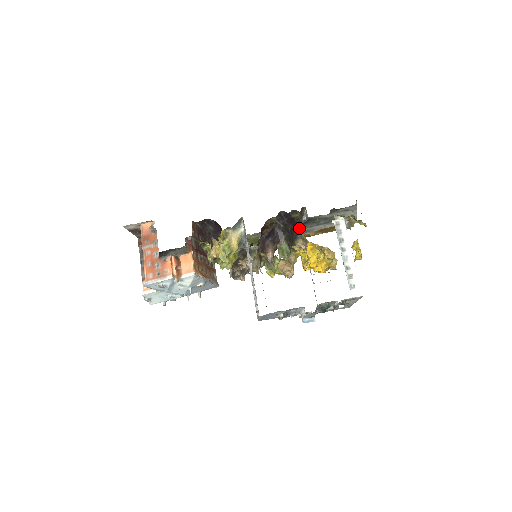
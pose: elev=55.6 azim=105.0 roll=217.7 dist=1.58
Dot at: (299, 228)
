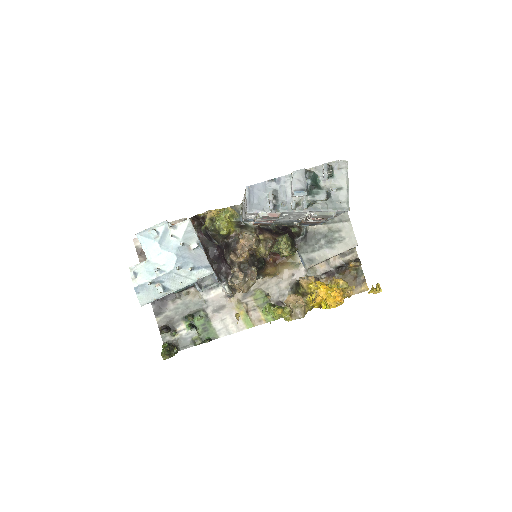
Dot at: (301, 251)
